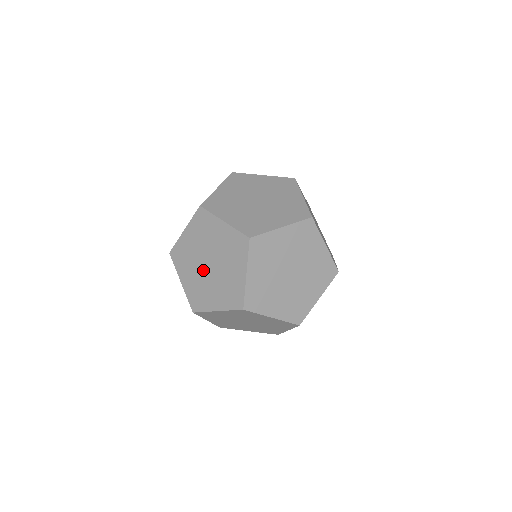
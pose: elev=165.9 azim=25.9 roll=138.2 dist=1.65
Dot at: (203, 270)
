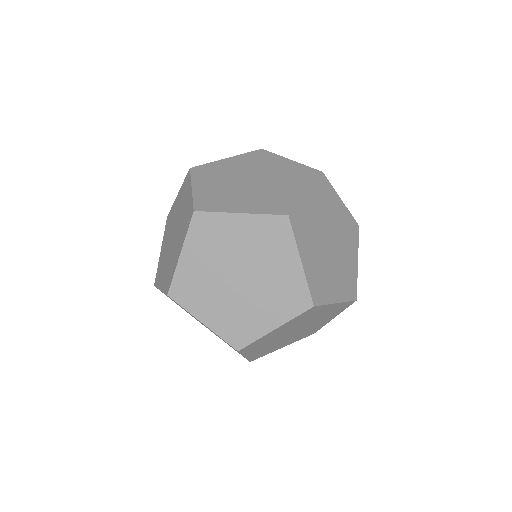
Dot at: (238, 183)
